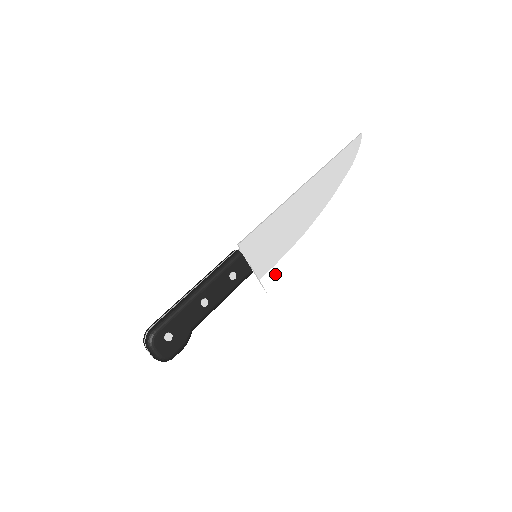
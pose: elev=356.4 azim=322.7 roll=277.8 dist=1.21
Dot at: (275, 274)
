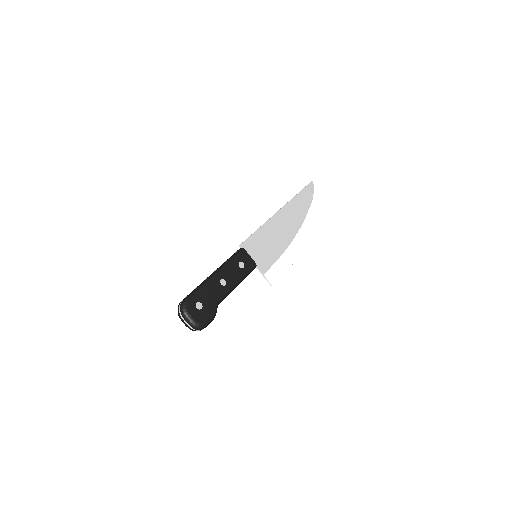
Dot at: (275, 272)
